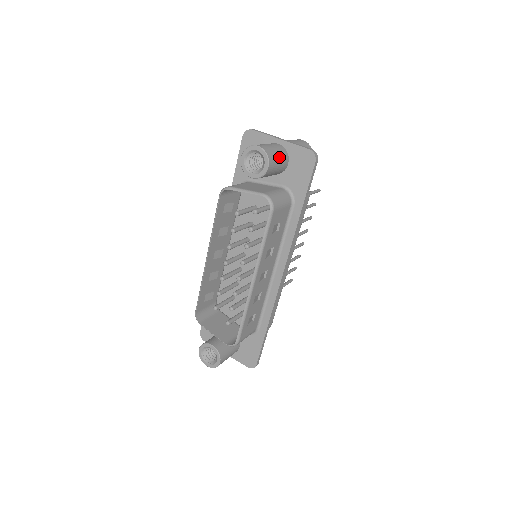
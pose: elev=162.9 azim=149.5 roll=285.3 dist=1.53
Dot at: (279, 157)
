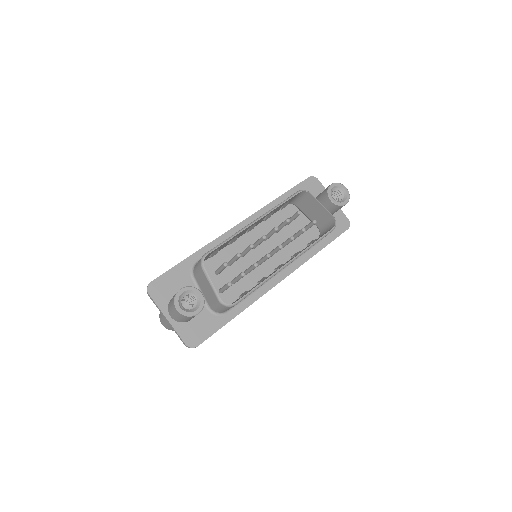
Dot at: occluded
